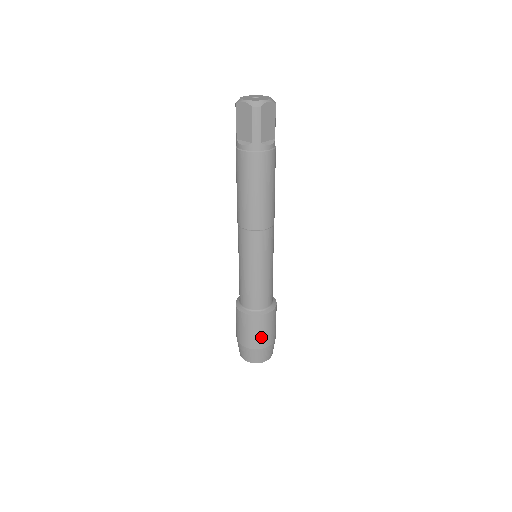
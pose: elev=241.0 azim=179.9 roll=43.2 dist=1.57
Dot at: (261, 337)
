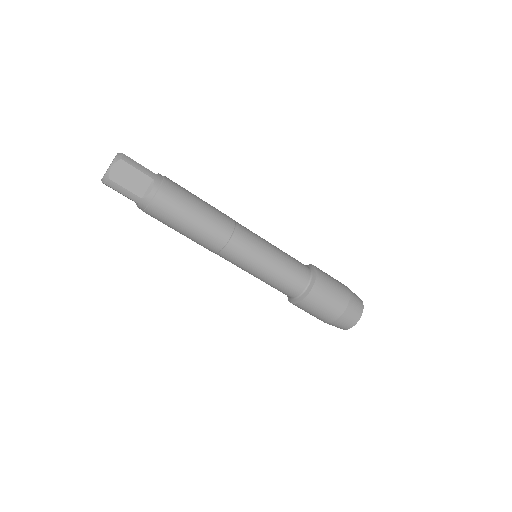
Dot at: (326, 312)
